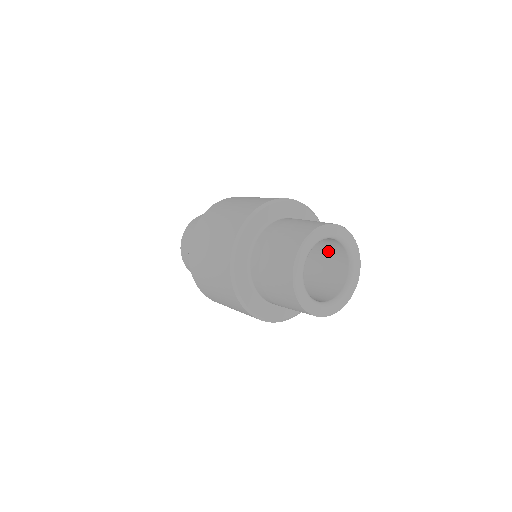
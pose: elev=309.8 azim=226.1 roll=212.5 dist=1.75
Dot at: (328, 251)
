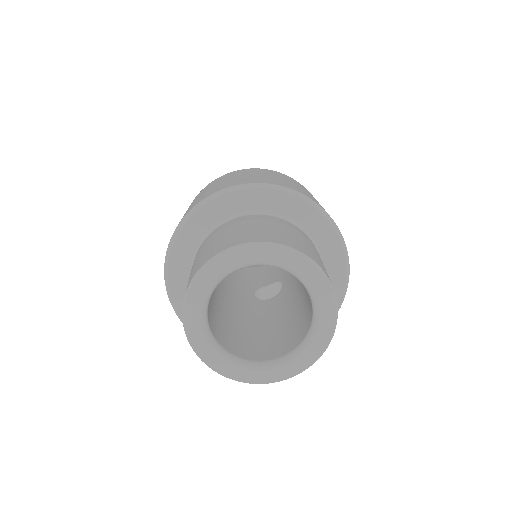
Dot at: occluded
